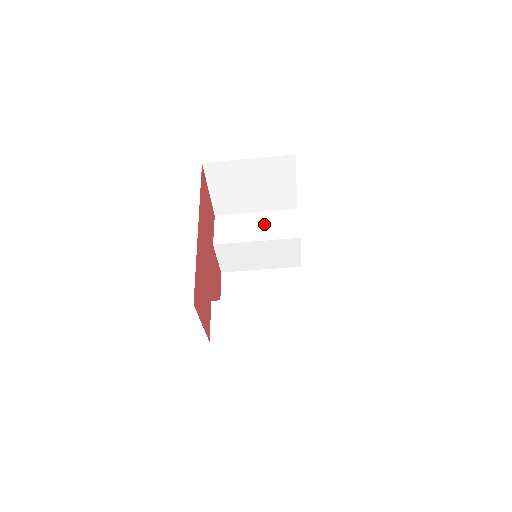
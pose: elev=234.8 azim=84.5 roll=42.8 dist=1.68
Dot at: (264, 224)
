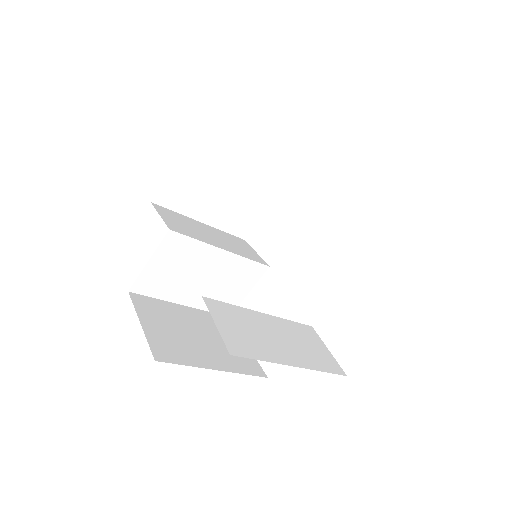
Dot at: (220, 237)
